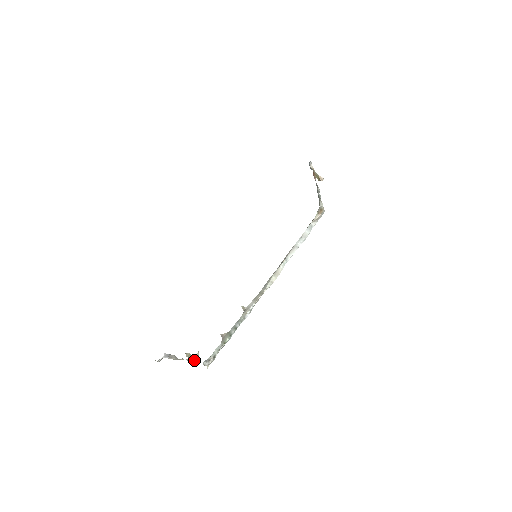
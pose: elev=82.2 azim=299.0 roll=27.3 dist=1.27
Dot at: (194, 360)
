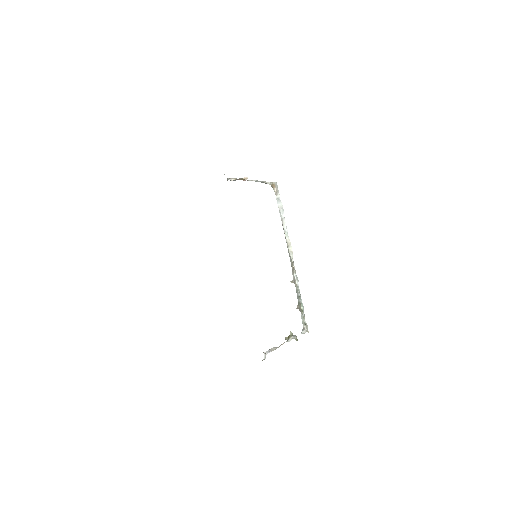
Dot at: (291, 338)
